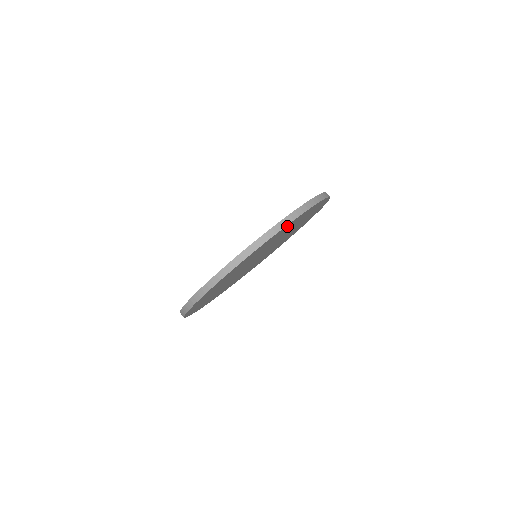
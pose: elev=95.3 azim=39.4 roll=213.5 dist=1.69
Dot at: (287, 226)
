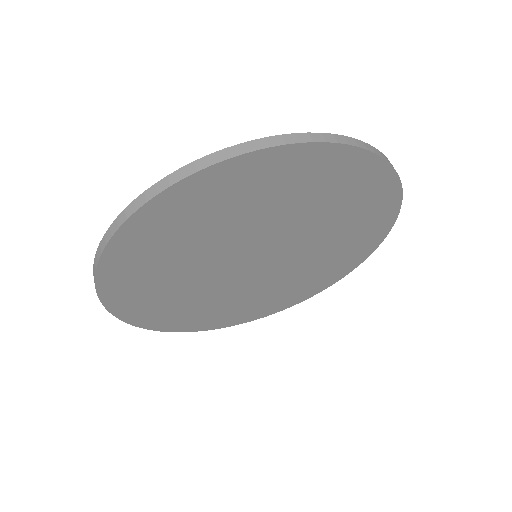
Dot at: (333, 159)
